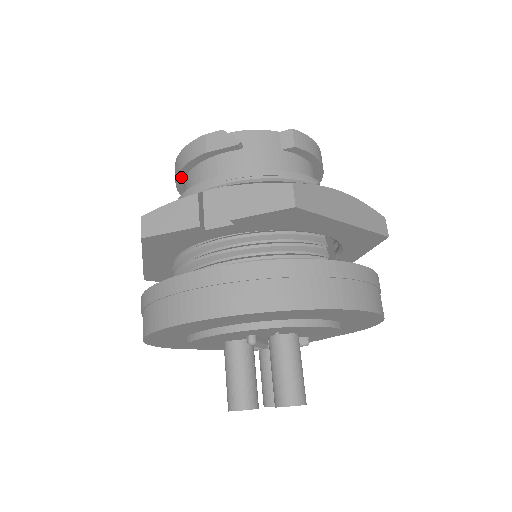
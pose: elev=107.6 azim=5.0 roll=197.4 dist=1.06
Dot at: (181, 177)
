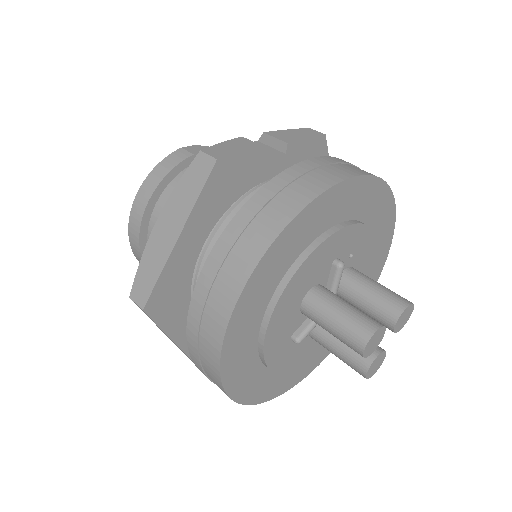
Dot at: (156, 195)
